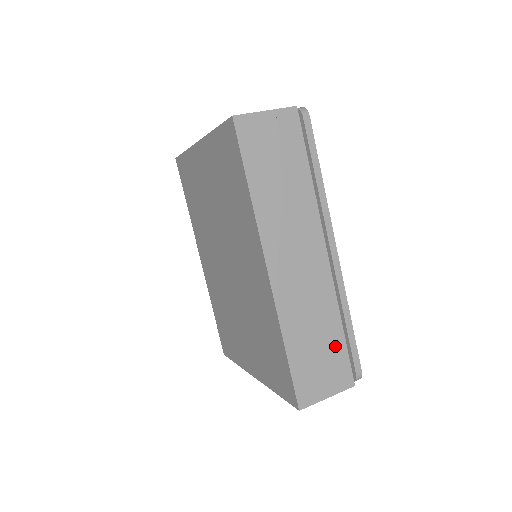
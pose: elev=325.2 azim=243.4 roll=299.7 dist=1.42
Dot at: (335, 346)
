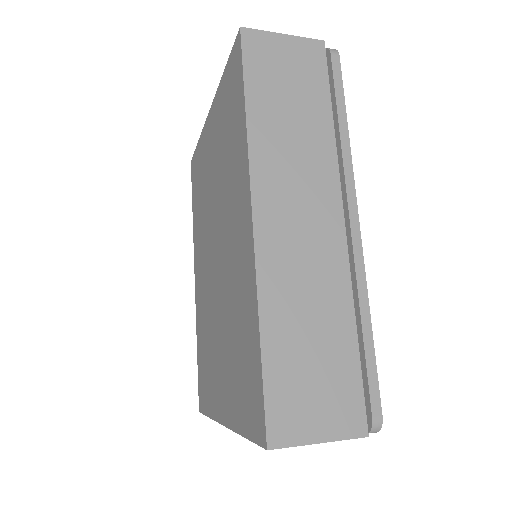
Dot at: (341, 359)
